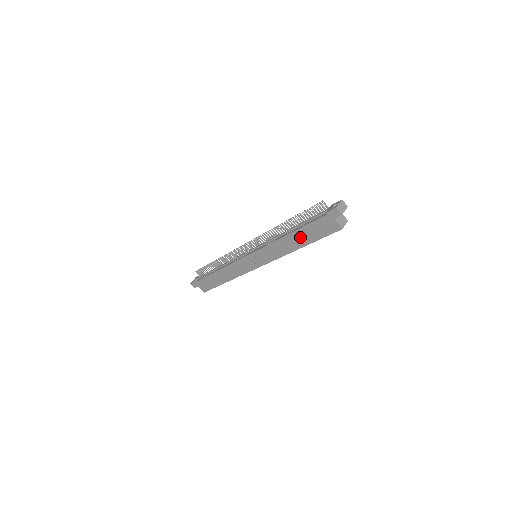
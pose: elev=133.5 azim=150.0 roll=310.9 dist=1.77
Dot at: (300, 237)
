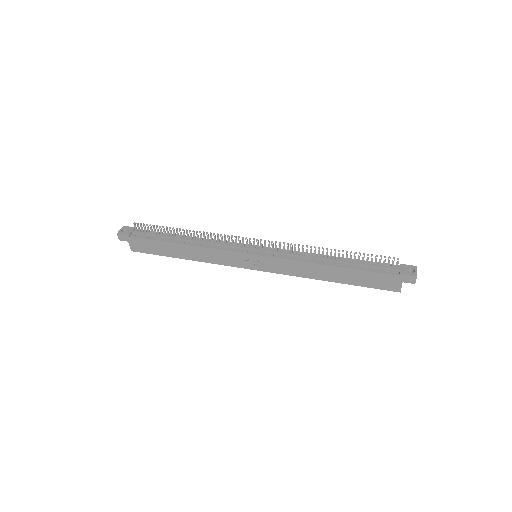
Dot at: (344, 274)
